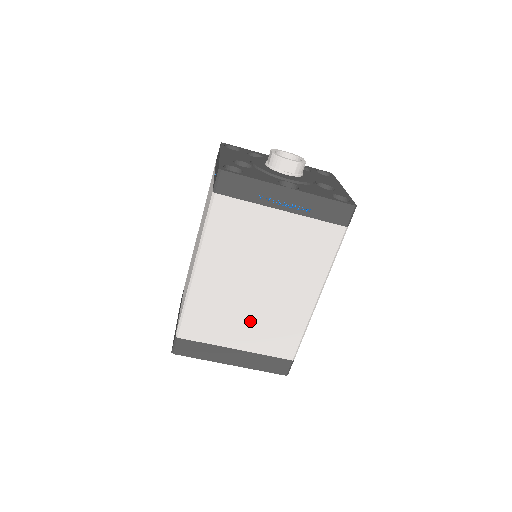
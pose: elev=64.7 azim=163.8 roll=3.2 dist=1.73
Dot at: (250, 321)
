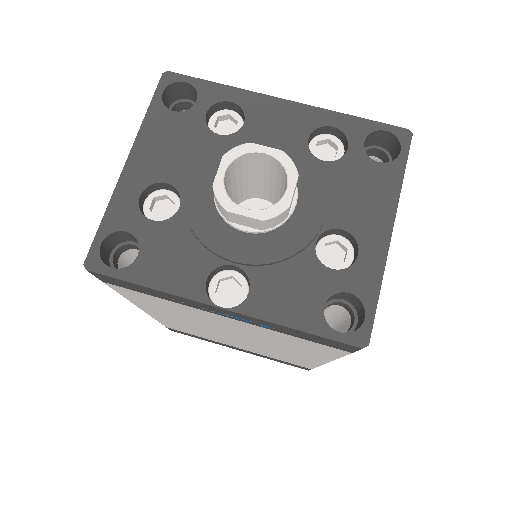
Dot at: (241, 344)
